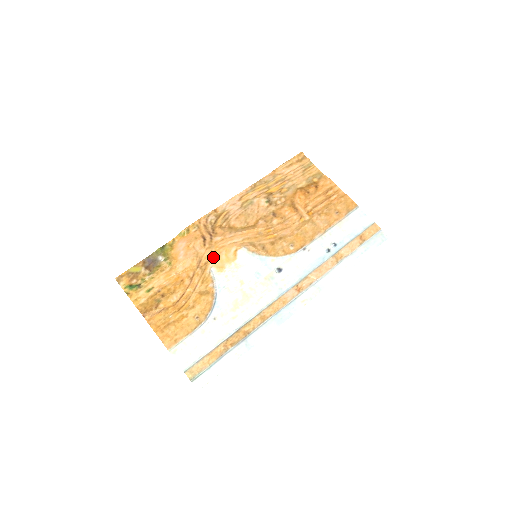
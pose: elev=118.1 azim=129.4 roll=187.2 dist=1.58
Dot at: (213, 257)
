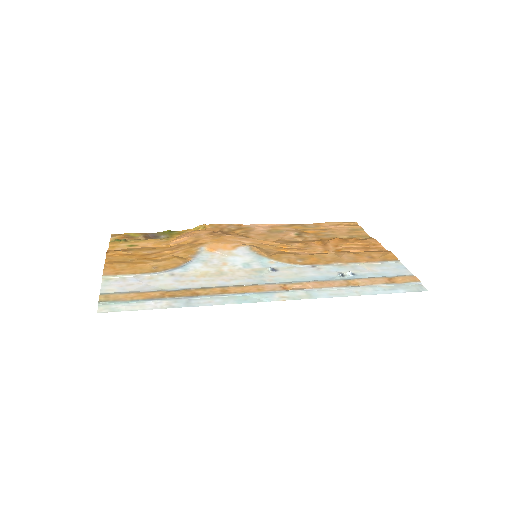
Dot at: (211, 242)
